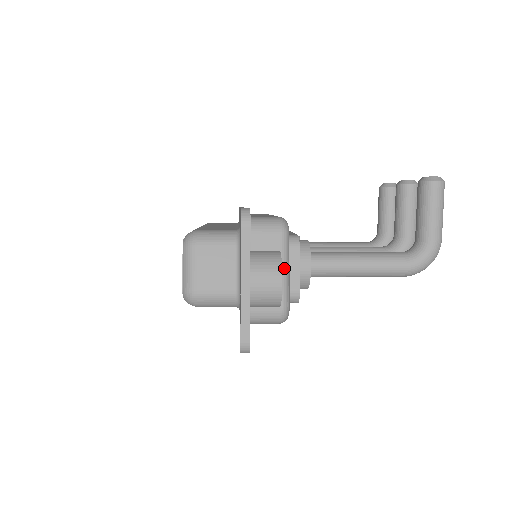
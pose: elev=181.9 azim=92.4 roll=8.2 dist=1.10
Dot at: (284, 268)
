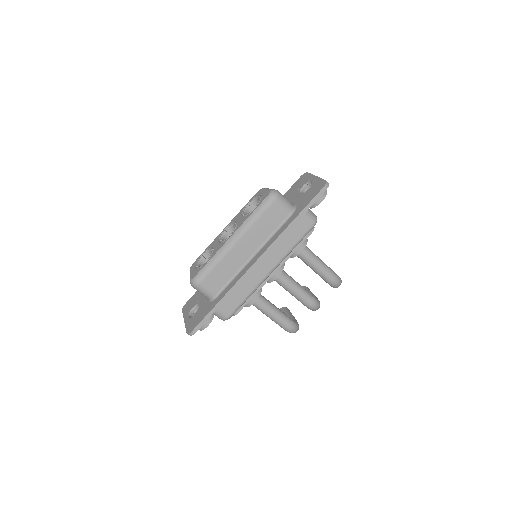
Dot at: occluded
